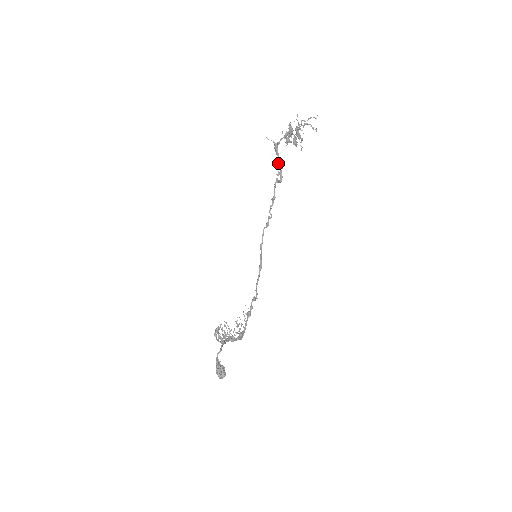
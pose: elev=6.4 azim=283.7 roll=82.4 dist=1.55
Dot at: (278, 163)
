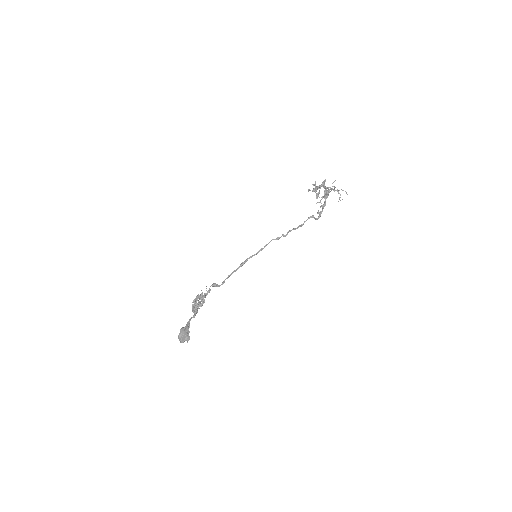
Dot at: (322, 206)
